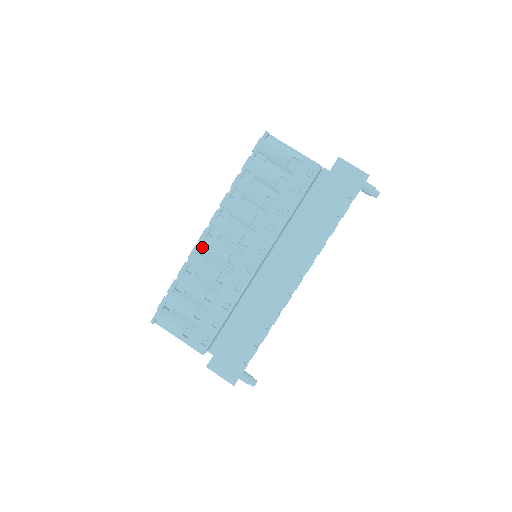
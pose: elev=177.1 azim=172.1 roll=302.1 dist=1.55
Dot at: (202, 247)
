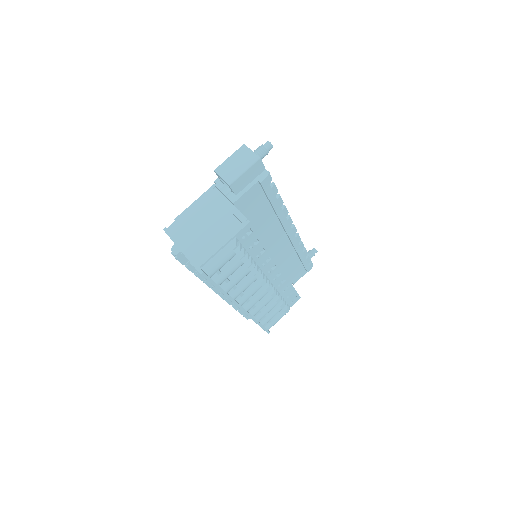
Dot at: (248, 310)
